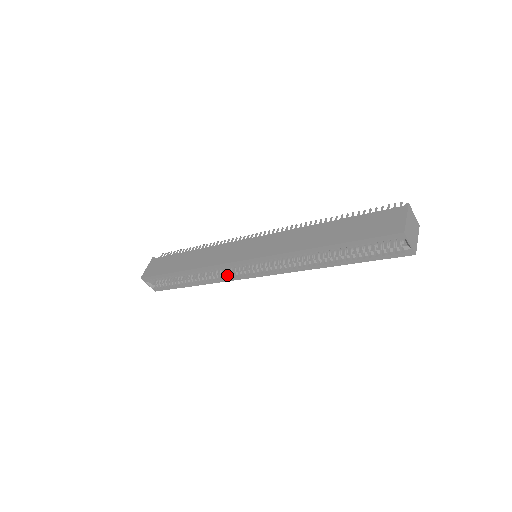
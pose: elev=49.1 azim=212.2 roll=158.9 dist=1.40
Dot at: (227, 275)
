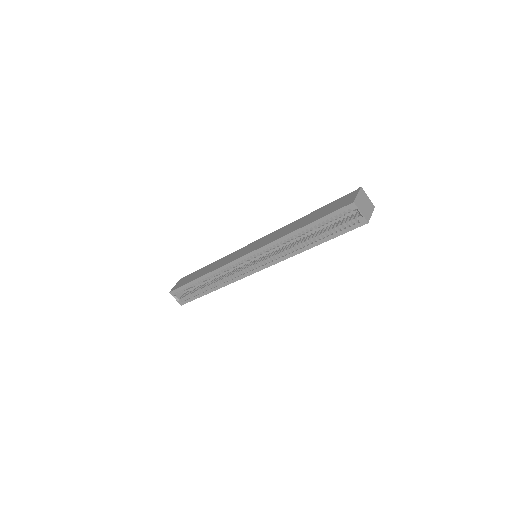
Dot at: (234, 276)
